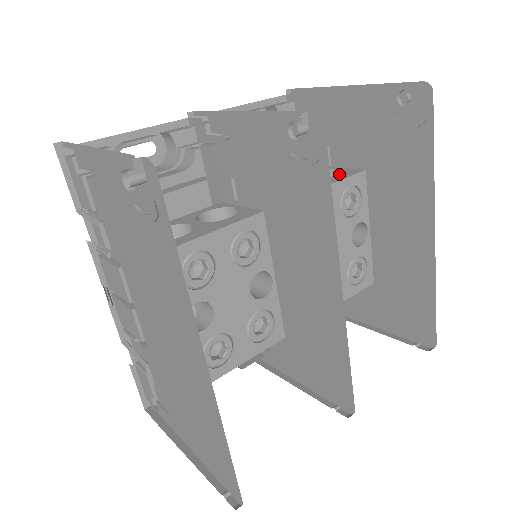
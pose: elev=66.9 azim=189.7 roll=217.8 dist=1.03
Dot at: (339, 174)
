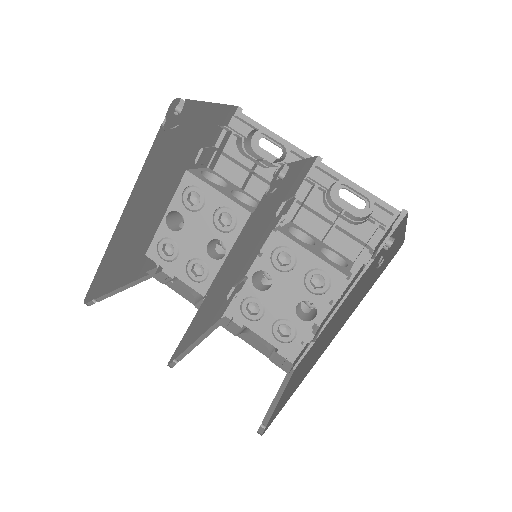
Dot at: occluded
